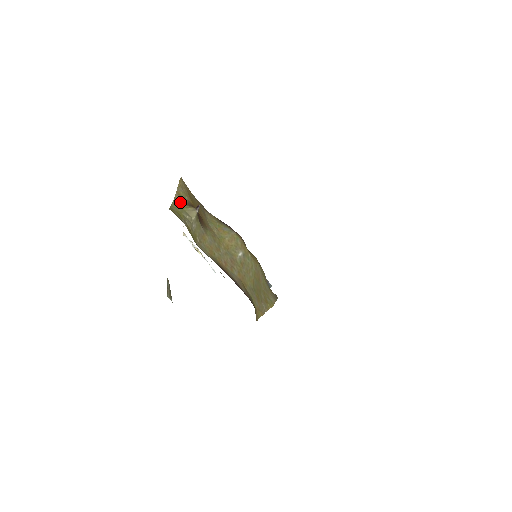
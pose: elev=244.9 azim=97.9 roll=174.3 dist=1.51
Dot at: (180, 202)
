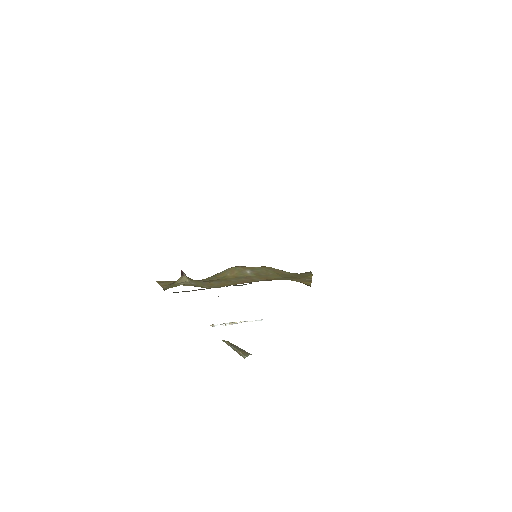
Dot at: (169, 286)
